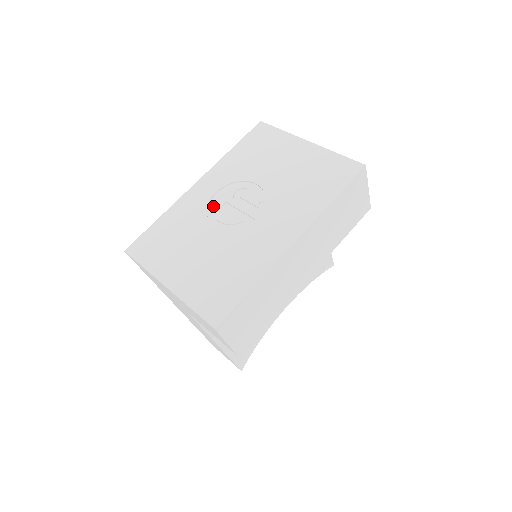
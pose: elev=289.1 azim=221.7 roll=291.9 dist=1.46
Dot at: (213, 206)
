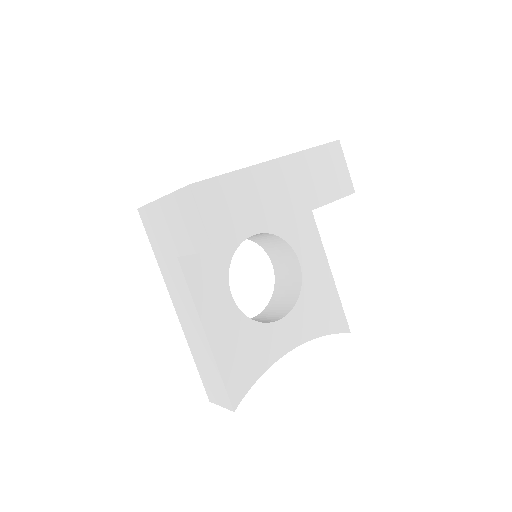
Dot at: occluded
